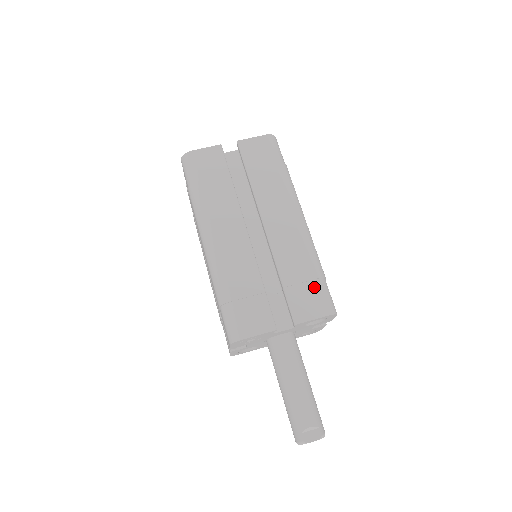
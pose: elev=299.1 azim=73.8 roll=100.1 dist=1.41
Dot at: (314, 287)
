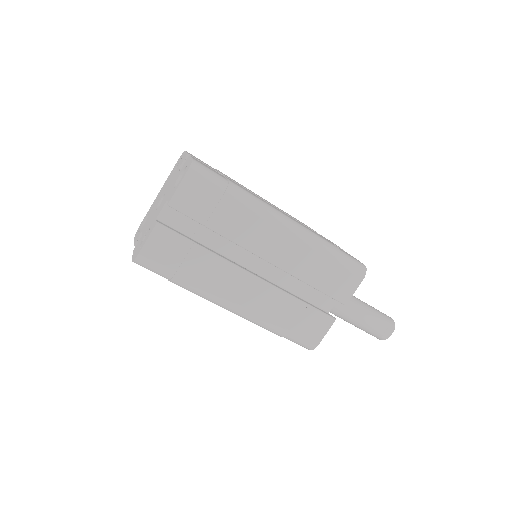
Dot at: (339, 269)
